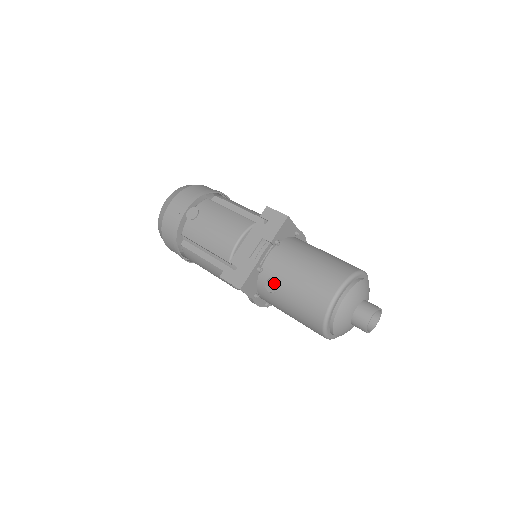
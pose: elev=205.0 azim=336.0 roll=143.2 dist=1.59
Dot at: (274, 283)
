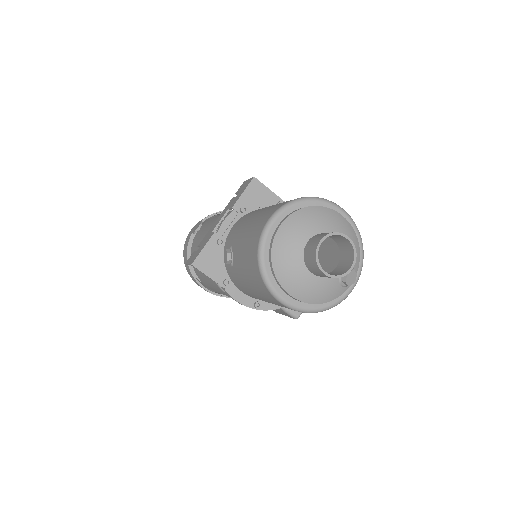
Dot at: (230, 250)
